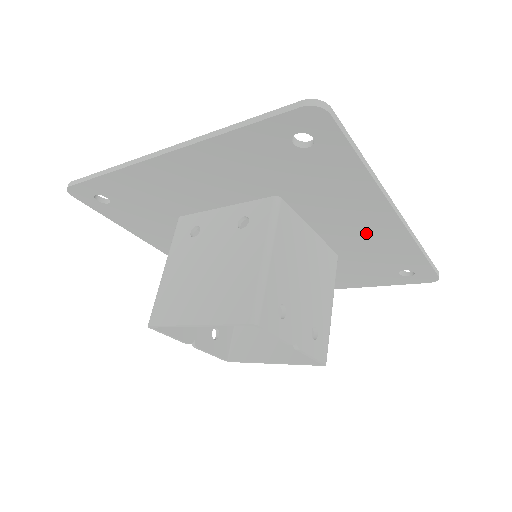
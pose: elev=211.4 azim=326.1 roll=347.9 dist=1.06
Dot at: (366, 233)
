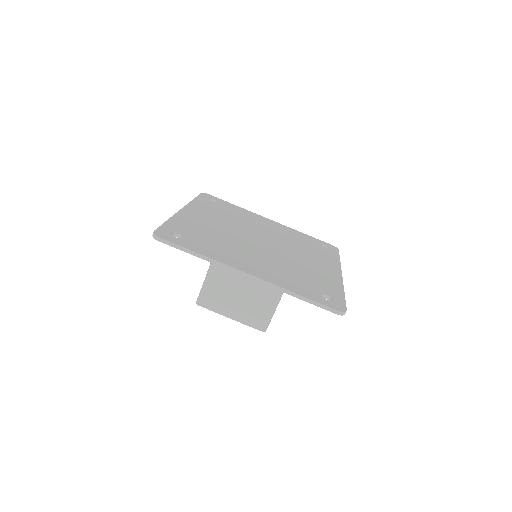
Dot at: occluded
